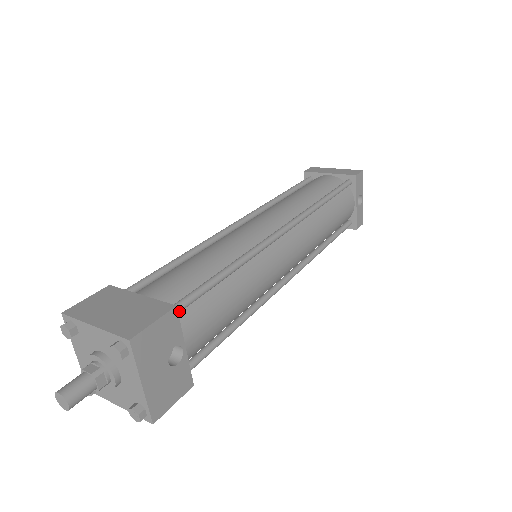
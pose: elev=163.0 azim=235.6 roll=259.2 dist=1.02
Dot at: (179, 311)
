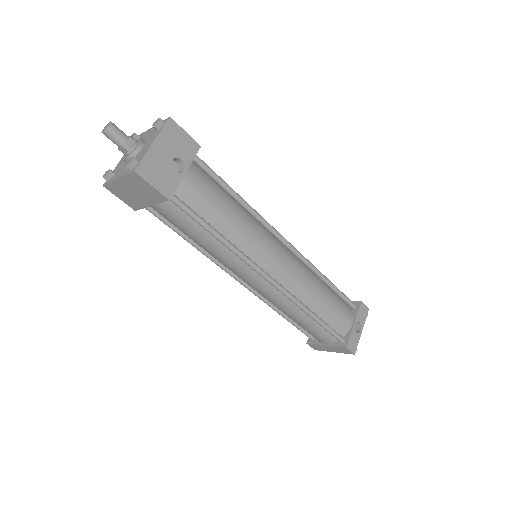
Dot at: (198, 159)
